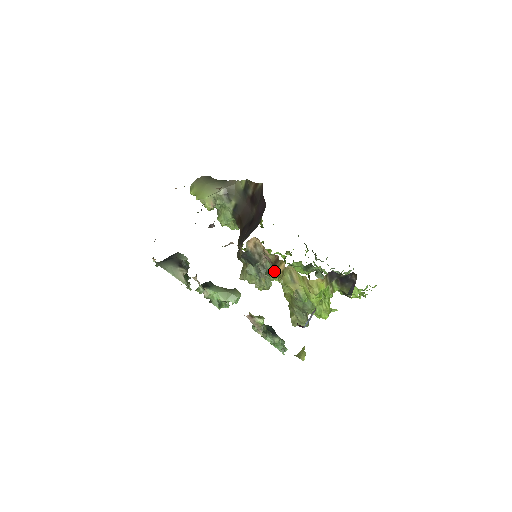
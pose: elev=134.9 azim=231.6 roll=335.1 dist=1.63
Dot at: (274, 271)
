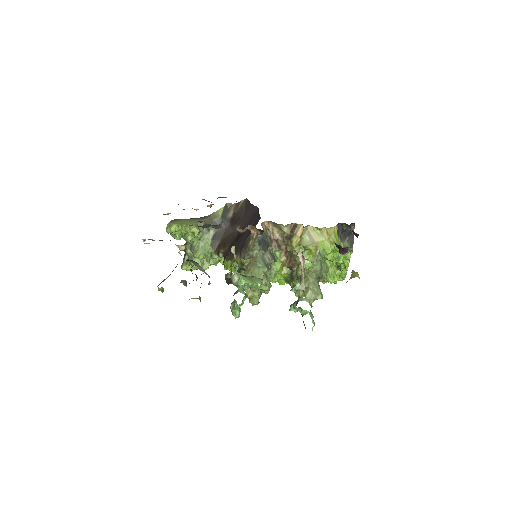
Dot at: (278, 260)
